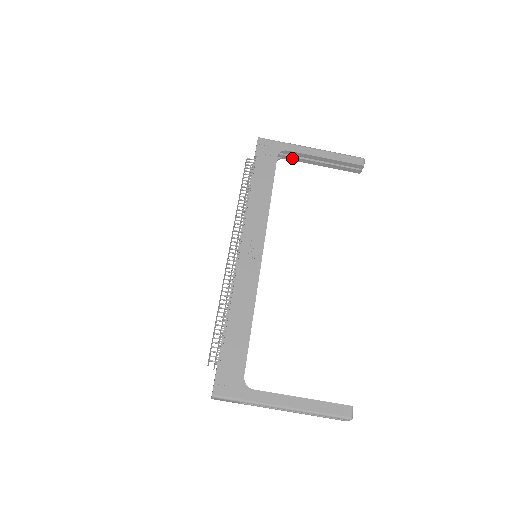
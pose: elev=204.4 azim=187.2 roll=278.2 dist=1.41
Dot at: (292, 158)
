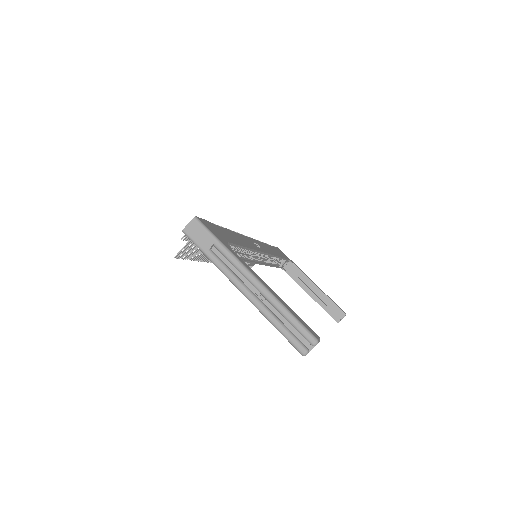
Dot at: (294, 276)
